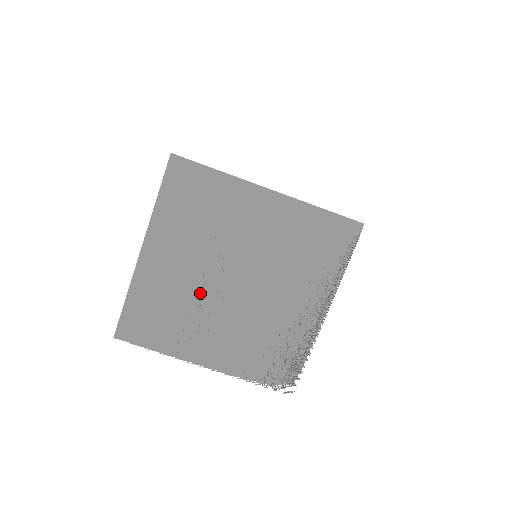
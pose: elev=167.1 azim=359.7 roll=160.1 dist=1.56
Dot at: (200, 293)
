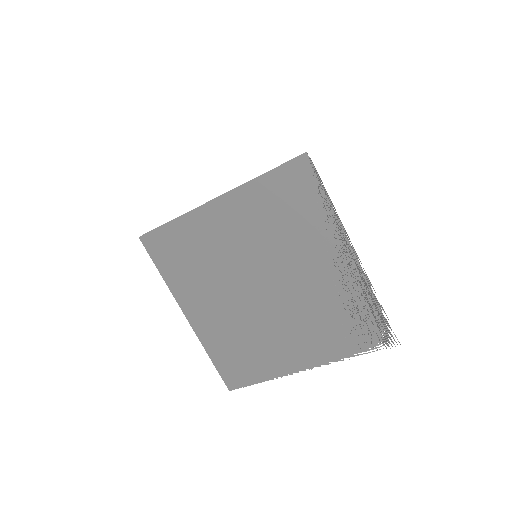
Dot at: (248, 316)
